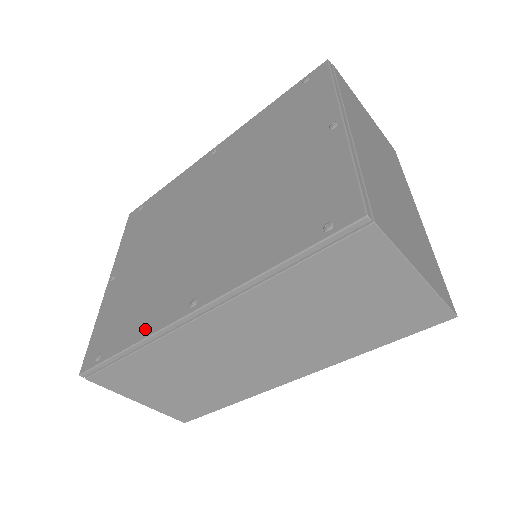
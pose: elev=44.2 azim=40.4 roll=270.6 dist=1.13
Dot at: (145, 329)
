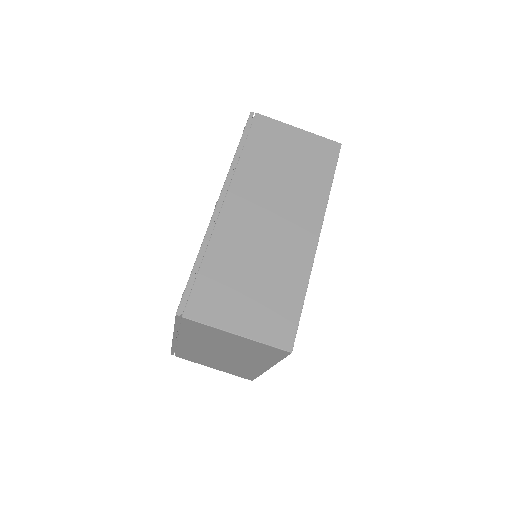
Dot at: occluded
